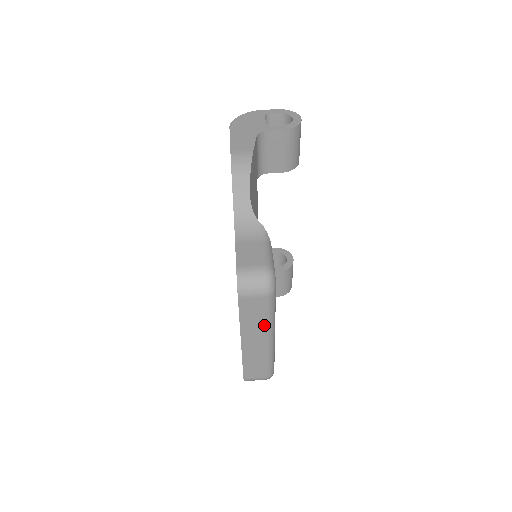
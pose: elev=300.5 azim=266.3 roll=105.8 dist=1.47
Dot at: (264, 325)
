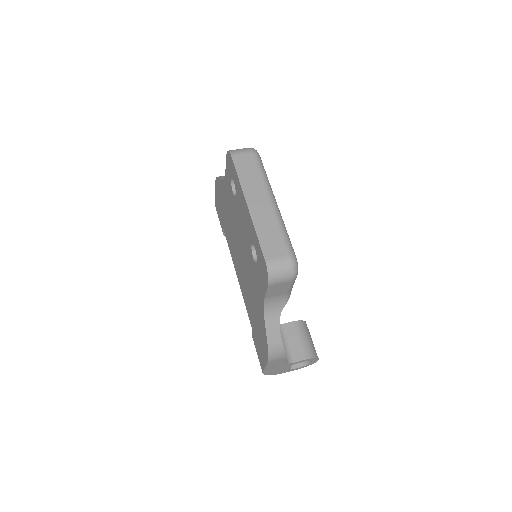
Dot at: (261, 182)
